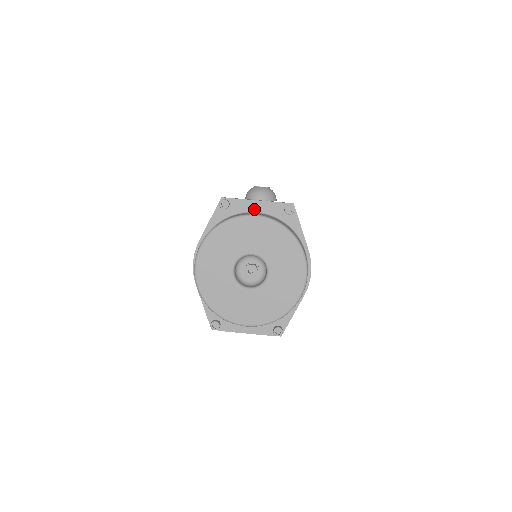
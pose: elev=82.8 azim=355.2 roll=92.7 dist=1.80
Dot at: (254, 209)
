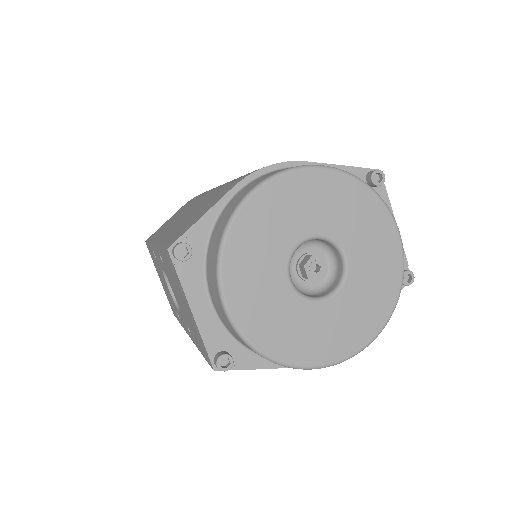
Dot at: occluded
